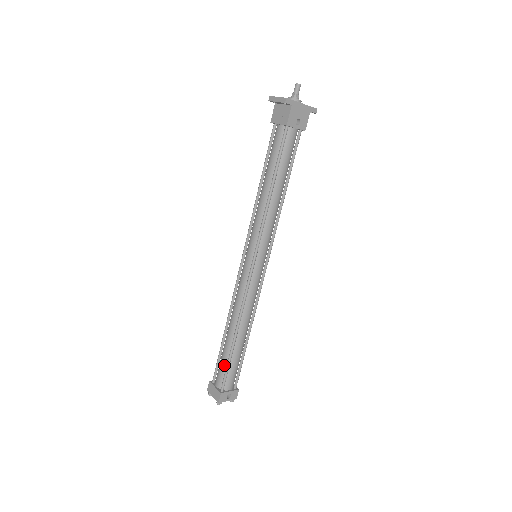
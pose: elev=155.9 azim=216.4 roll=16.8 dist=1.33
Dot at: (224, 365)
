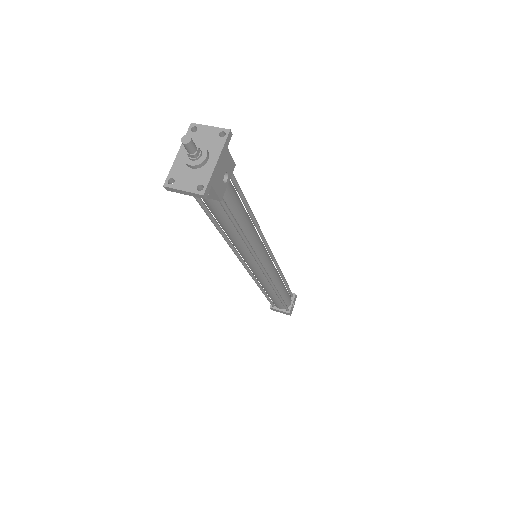
Dot at: (279, 303)
